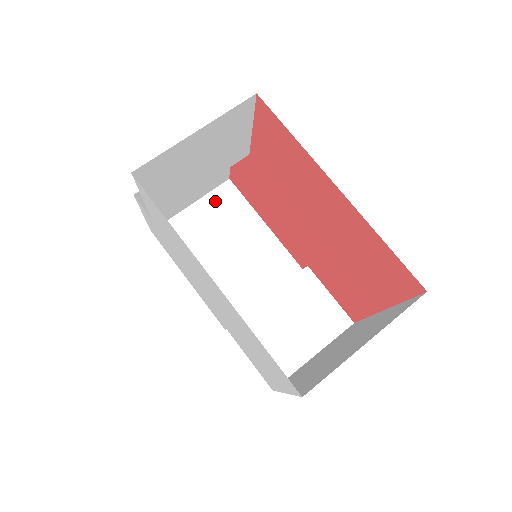
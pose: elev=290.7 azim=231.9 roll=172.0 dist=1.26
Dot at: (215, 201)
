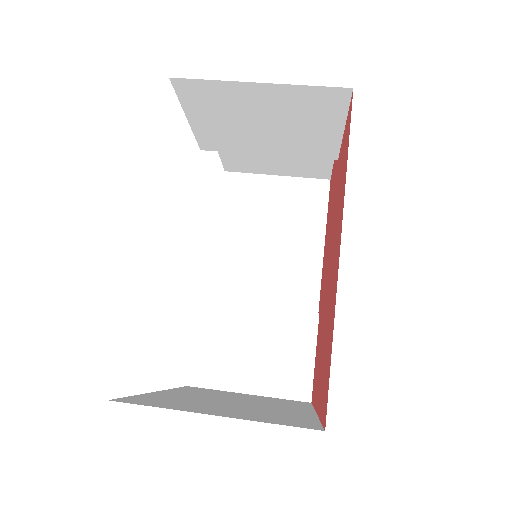
Dot at: (299, 189)
